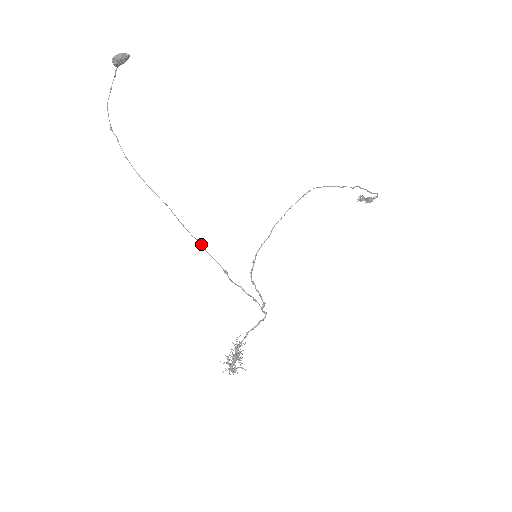
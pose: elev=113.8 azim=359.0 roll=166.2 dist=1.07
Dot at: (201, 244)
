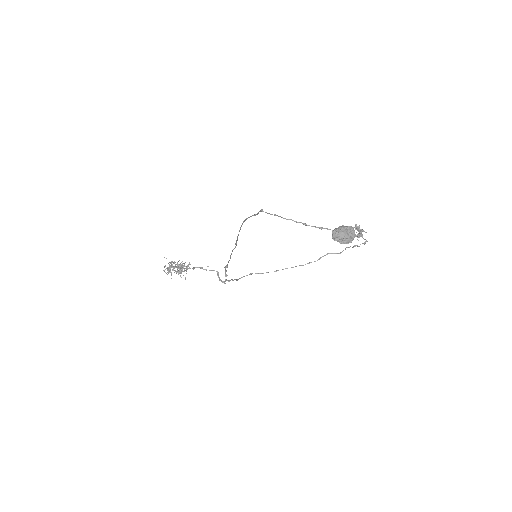
Dot at: occluded
